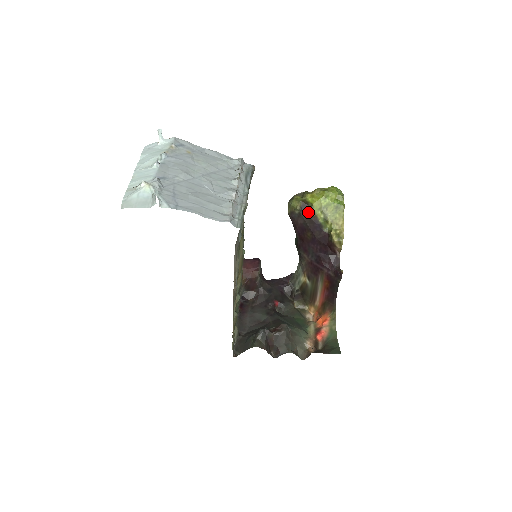
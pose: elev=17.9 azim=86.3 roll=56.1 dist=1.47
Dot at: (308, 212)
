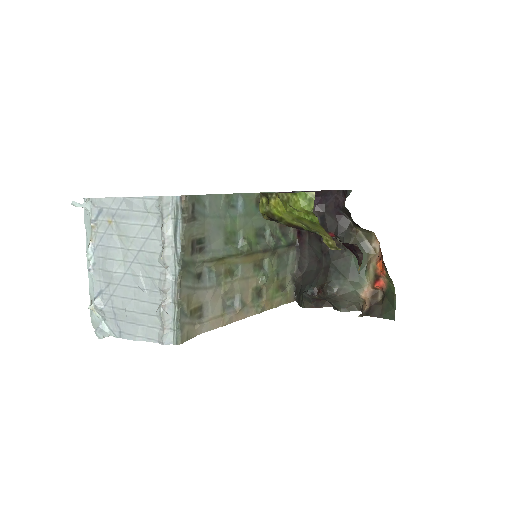
Dot at: (281, 222)
